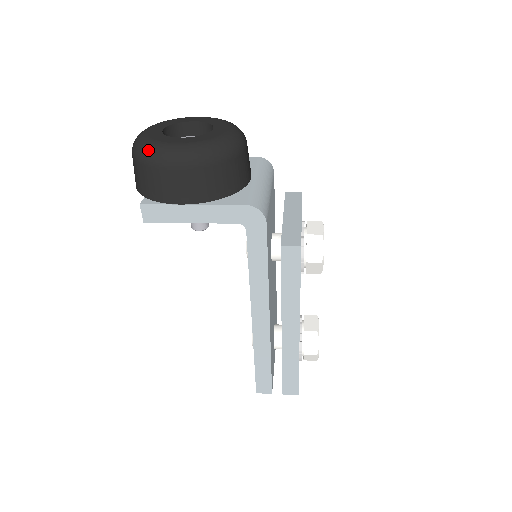
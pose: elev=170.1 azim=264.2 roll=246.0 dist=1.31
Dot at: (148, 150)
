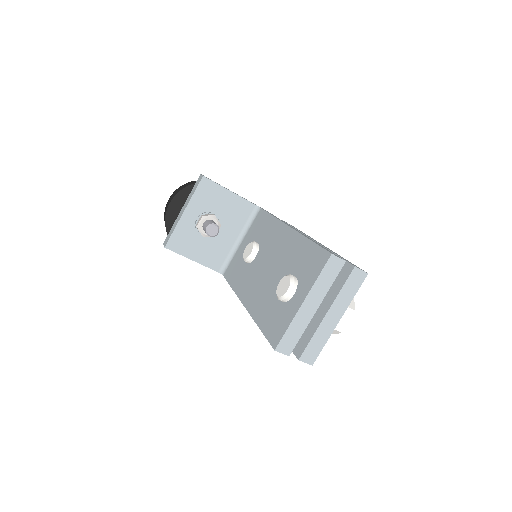
Dot at: occluded
